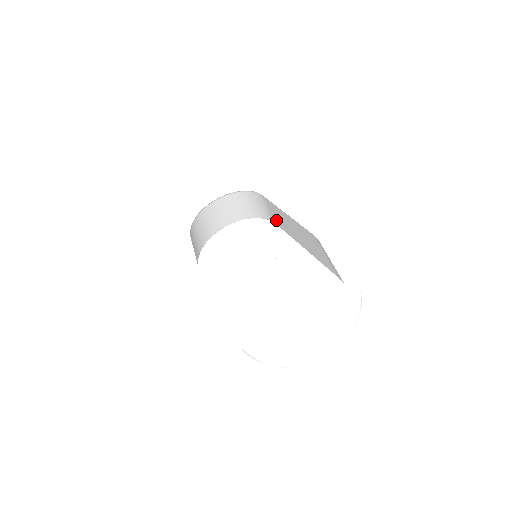
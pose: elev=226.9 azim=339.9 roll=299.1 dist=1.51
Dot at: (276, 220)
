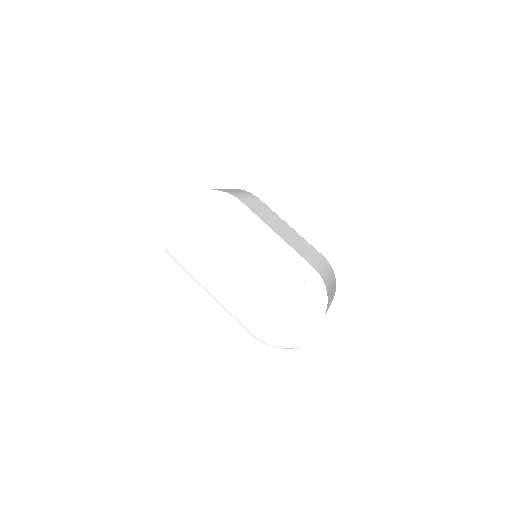
Dot at: (250, 205)
